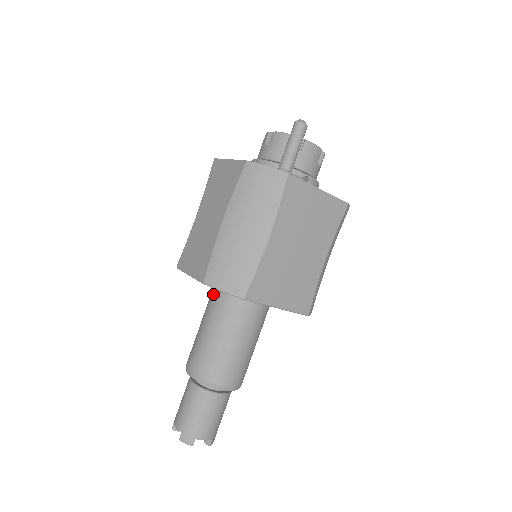
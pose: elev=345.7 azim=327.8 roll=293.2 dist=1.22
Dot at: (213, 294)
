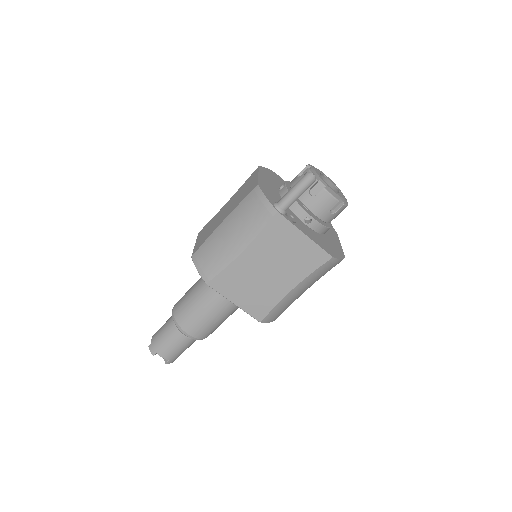
Dot at: occluded
